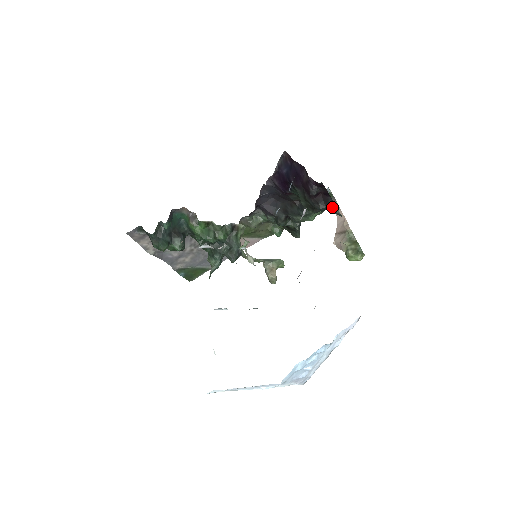
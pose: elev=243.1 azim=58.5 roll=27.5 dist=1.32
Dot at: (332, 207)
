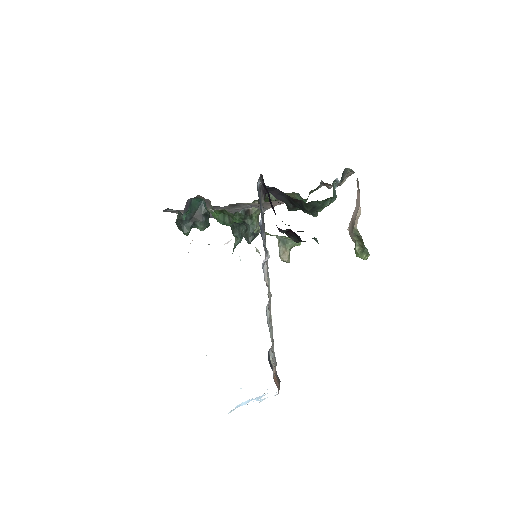
Dot at: occluded
